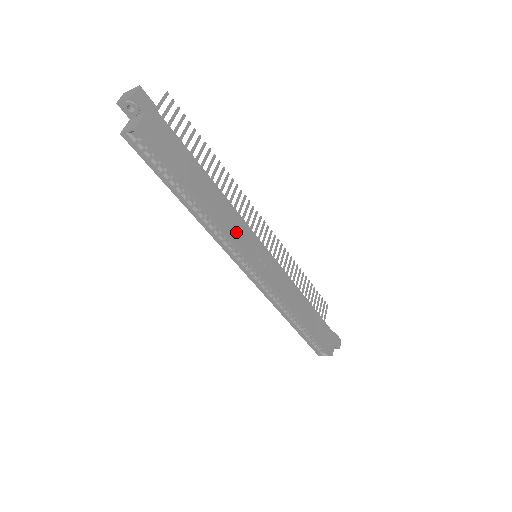
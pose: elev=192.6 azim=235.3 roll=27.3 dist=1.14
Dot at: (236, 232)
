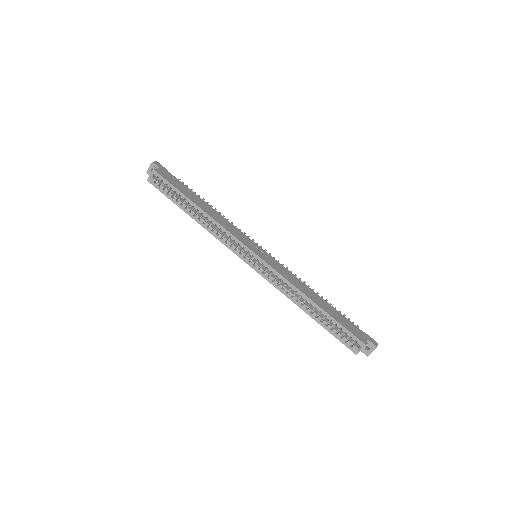
Dot at: (230, 229)
